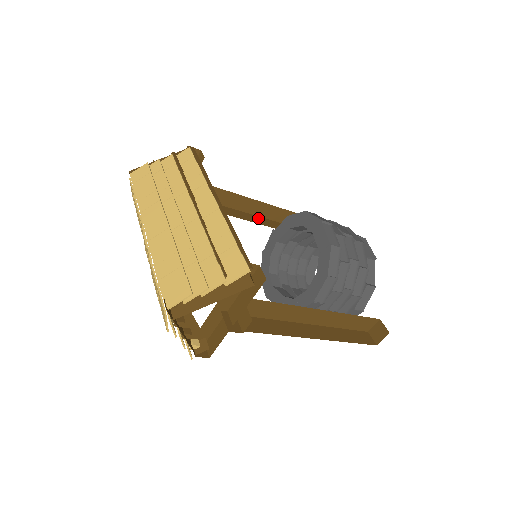
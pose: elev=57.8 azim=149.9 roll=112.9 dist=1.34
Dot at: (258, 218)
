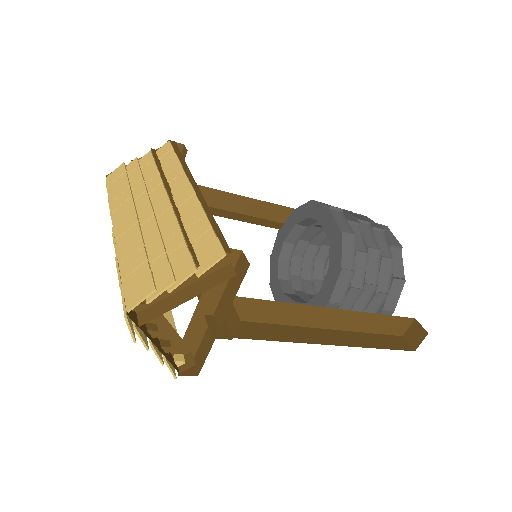
Dot at: (263, 220)
